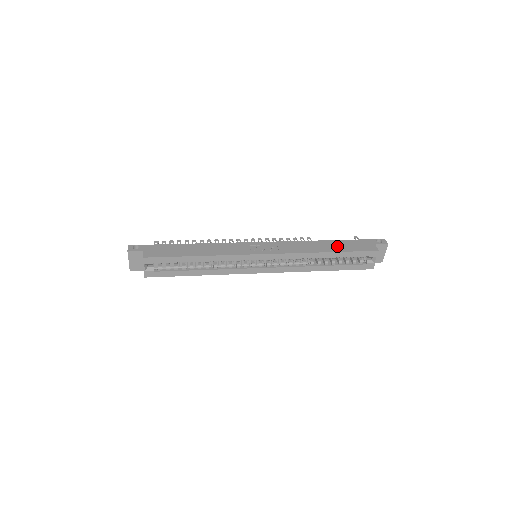
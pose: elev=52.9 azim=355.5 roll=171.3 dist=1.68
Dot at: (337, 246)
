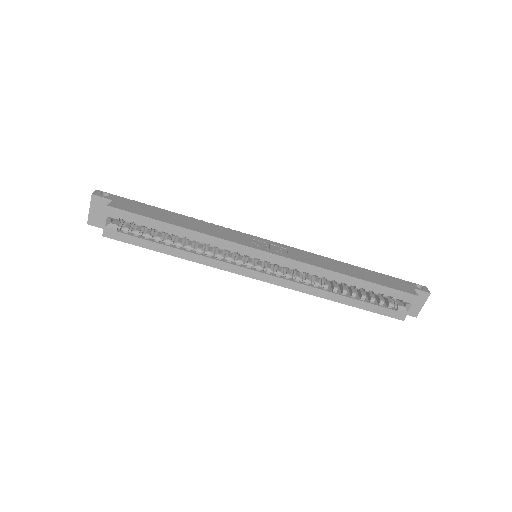
Dot at: (364, 274)
